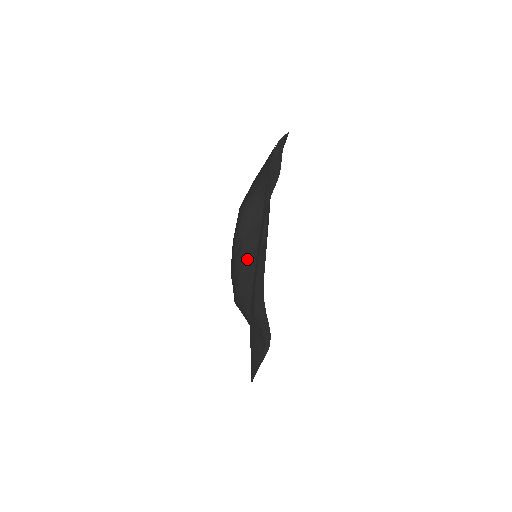
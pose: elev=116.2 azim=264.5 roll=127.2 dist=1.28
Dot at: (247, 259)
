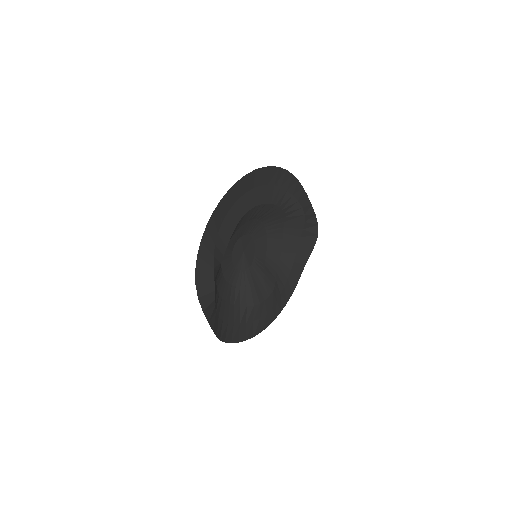
Dot at: (243, 287)
